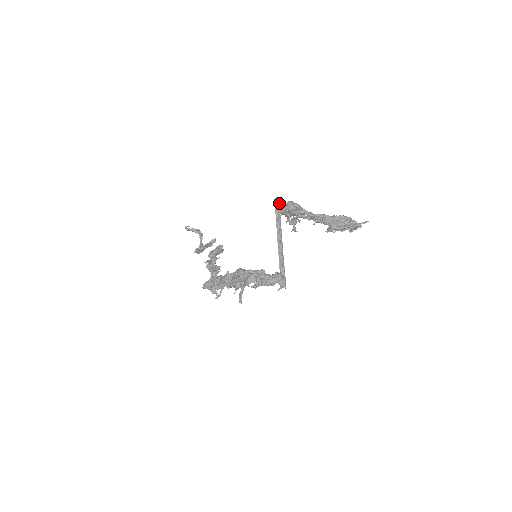
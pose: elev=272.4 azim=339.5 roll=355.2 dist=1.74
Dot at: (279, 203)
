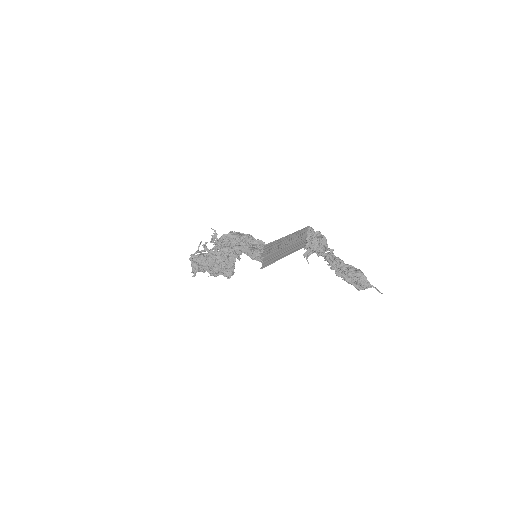
Dot at: (311, 228)
